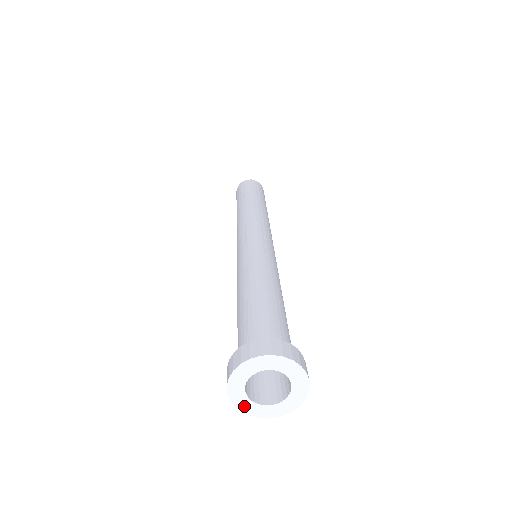
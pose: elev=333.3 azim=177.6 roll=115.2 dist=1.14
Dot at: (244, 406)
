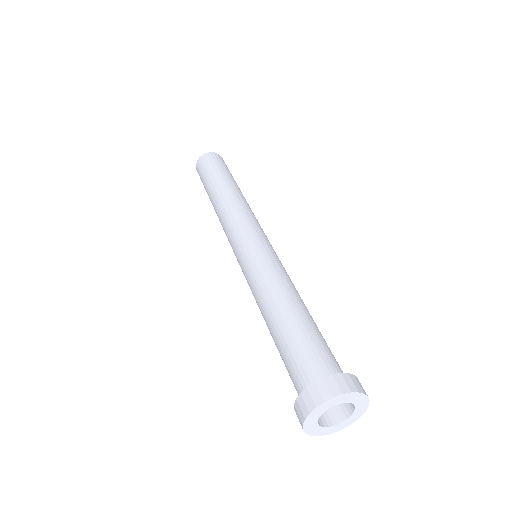
Dot at: (315, 432)
